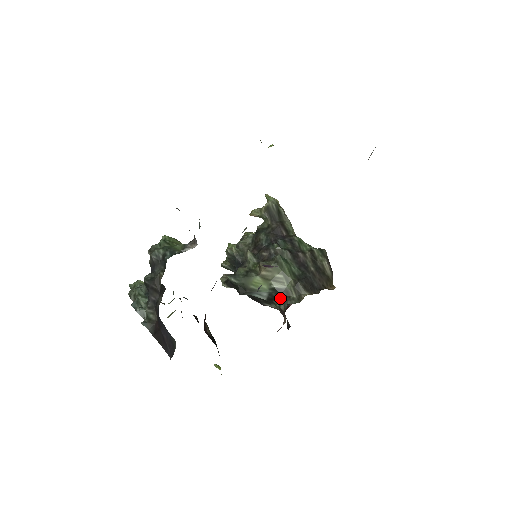
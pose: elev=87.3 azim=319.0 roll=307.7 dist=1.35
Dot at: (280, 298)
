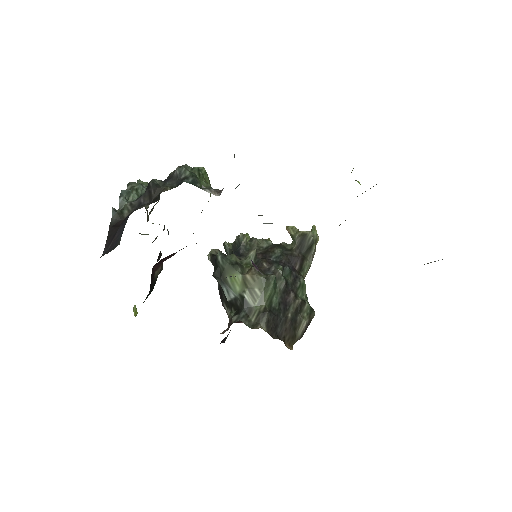
Dot at: (240, 310)
